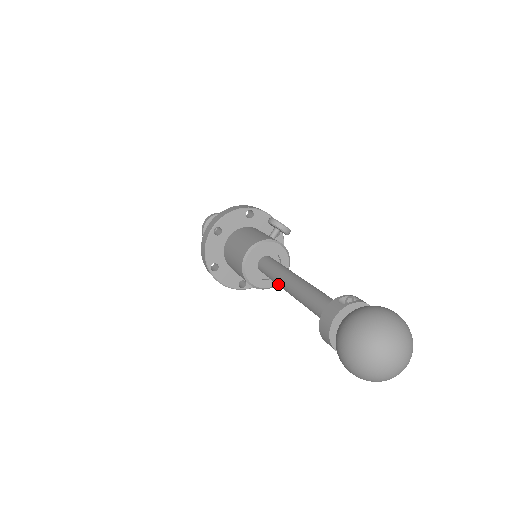
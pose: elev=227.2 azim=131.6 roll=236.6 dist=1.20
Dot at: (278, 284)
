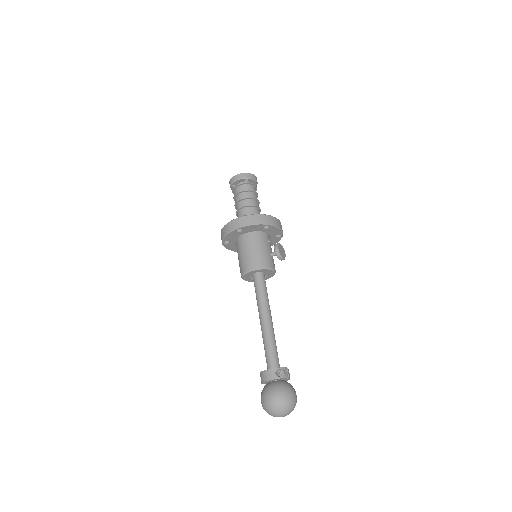
Dot at: (257, 305)
